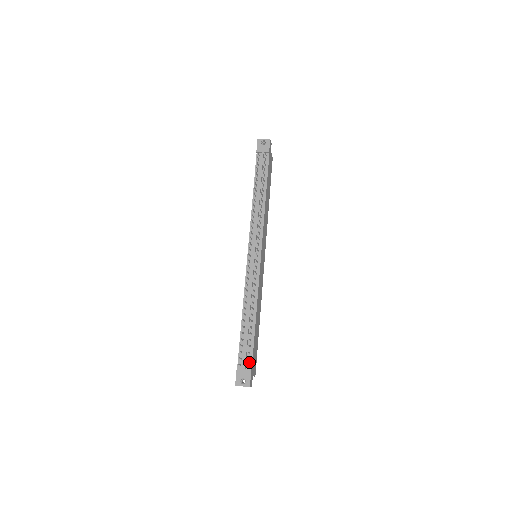
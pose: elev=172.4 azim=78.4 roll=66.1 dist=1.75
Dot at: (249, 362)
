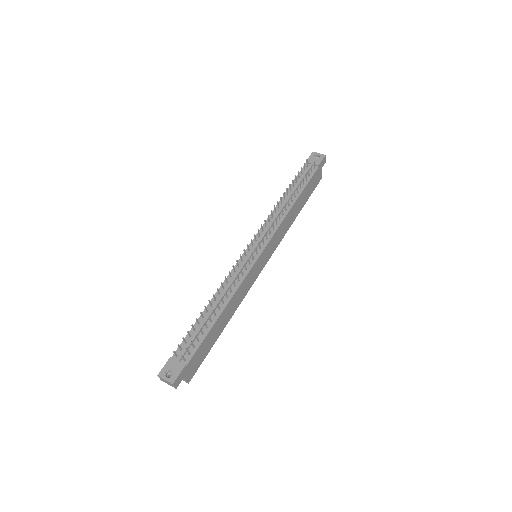
Dot at: (188, 357)
